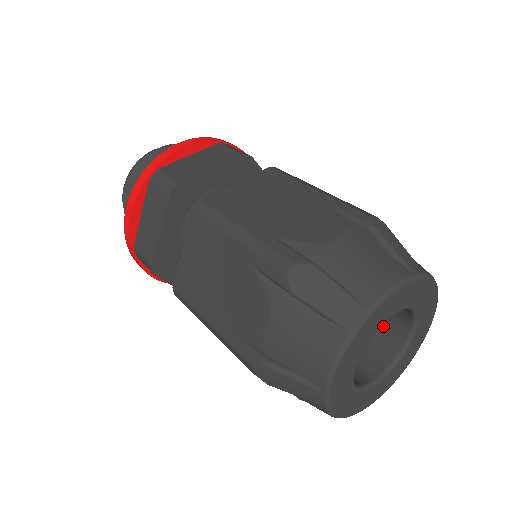
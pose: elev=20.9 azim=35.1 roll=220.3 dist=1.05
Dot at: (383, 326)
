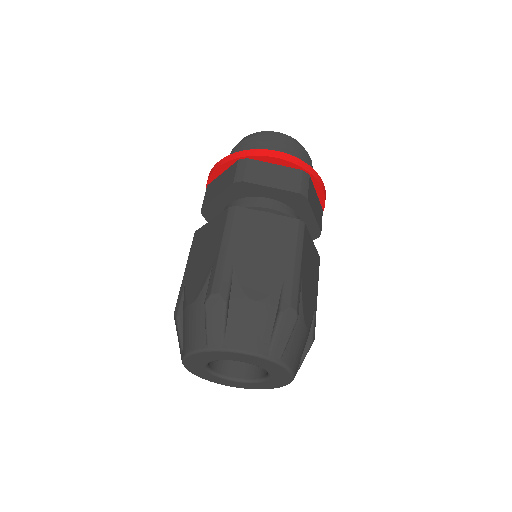
Dot at: occluded
